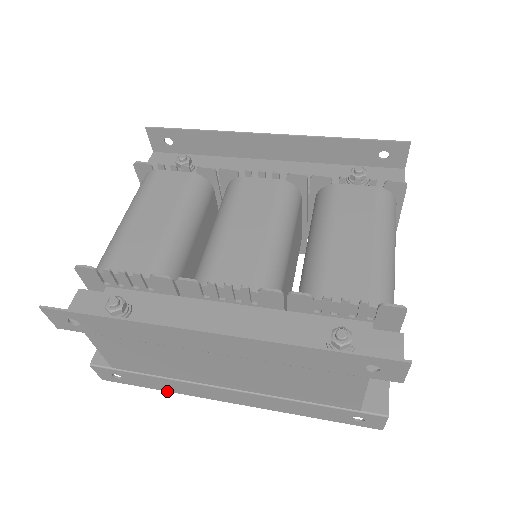
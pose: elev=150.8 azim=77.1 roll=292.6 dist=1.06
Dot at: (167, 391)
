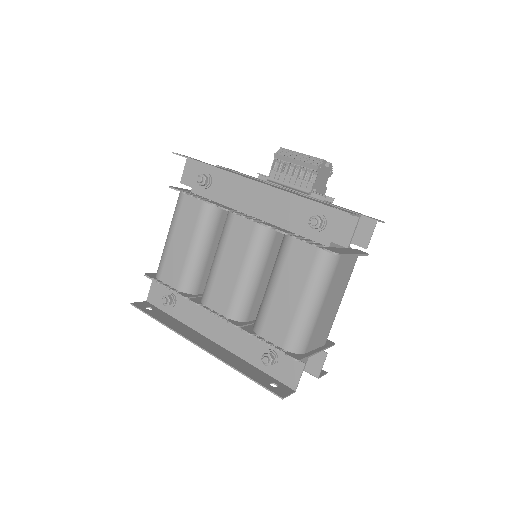
Dot at: occluded
